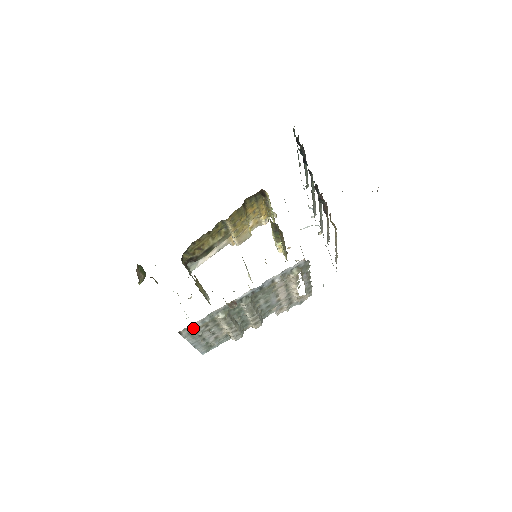
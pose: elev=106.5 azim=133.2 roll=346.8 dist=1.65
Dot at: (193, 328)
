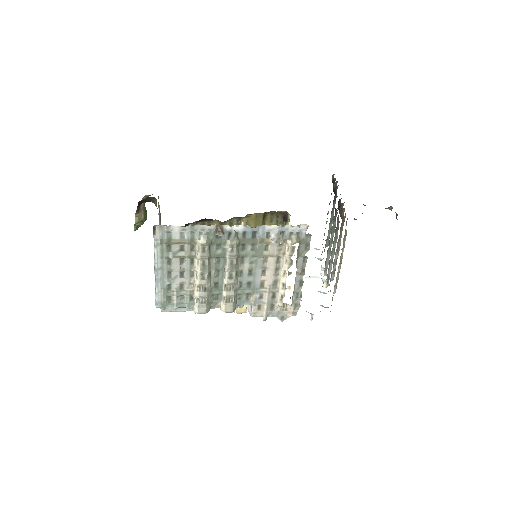
Dot at: (169, 236)
